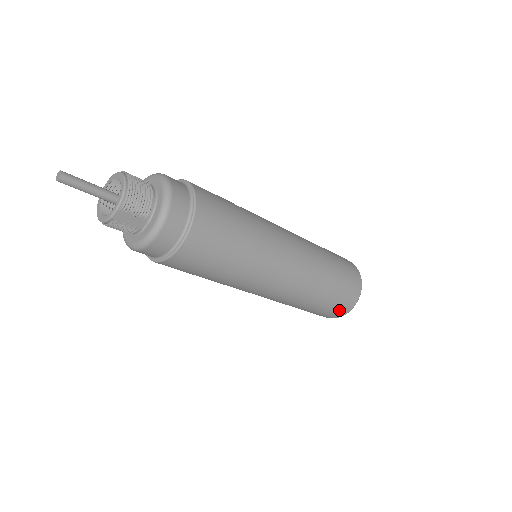
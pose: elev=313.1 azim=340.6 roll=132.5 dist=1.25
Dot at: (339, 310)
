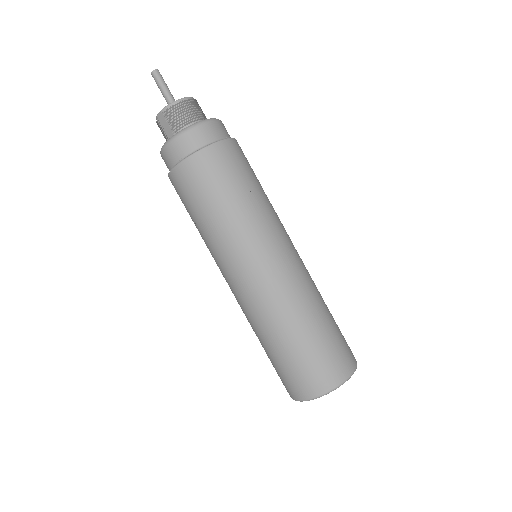
Dot at: (291, 385)
